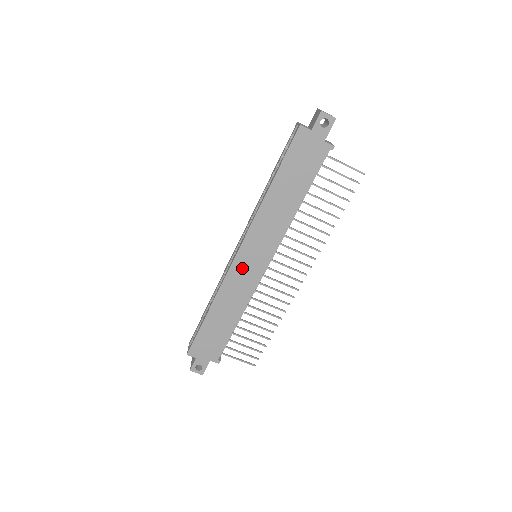
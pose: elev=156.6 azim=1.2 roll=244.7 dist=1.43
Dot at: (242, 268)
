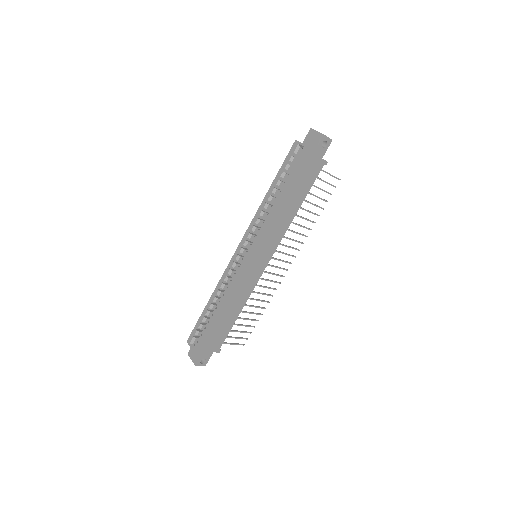
Dot at: (249, 269)
